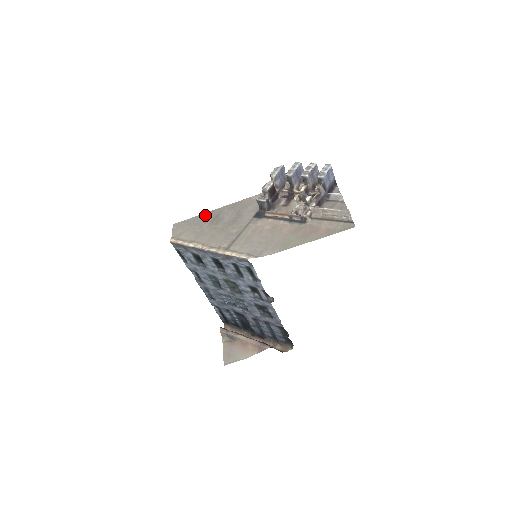
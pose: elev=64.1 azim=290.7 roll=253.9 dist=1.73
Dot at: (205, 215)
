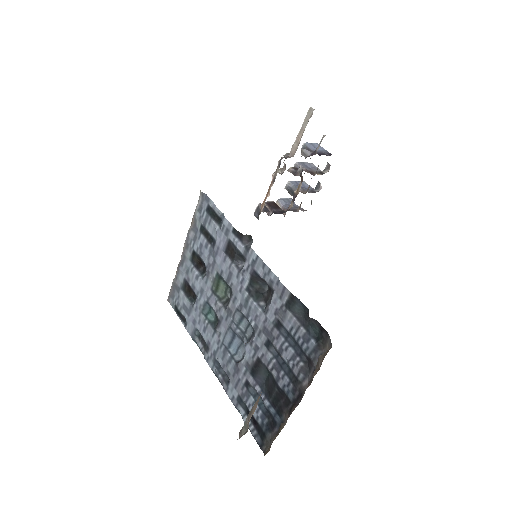
Dot at: occluded
